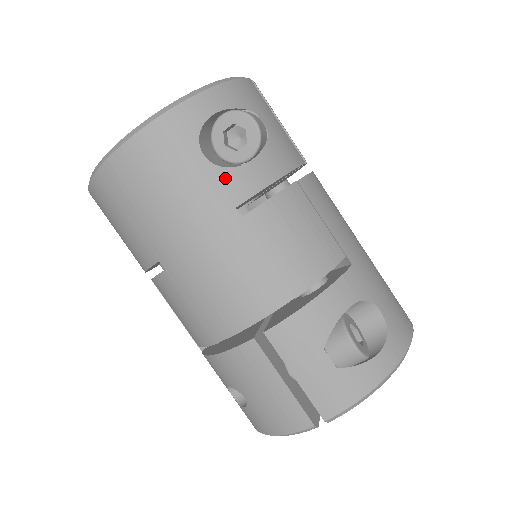
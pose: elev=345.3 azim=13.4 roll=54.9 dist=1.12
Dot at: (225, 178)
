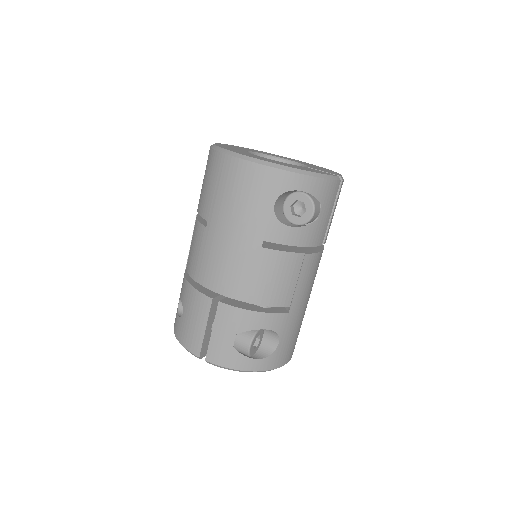
Dot at: (273, 224)
